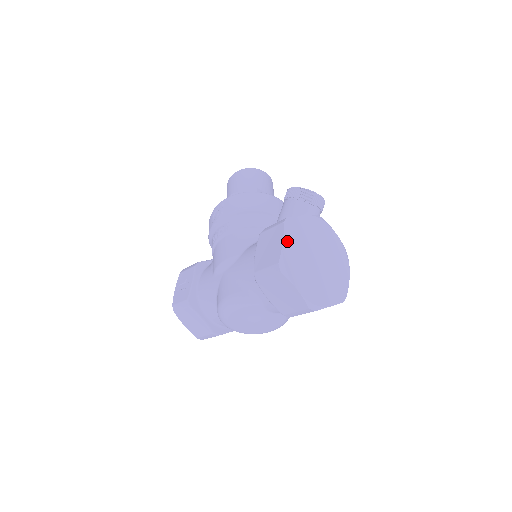
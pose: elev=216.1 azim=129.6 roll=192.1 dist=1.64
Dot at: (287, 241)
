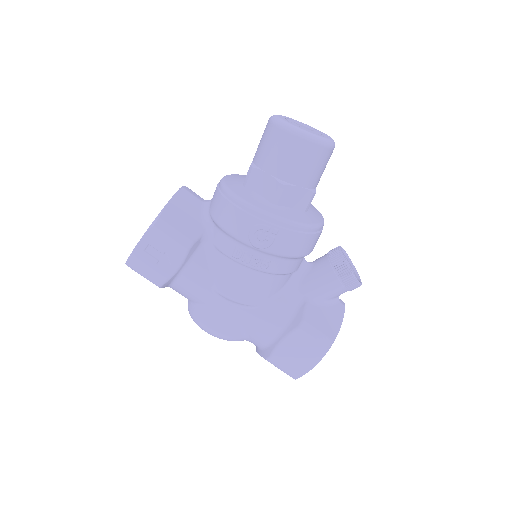
Dot at: (317, 360)
